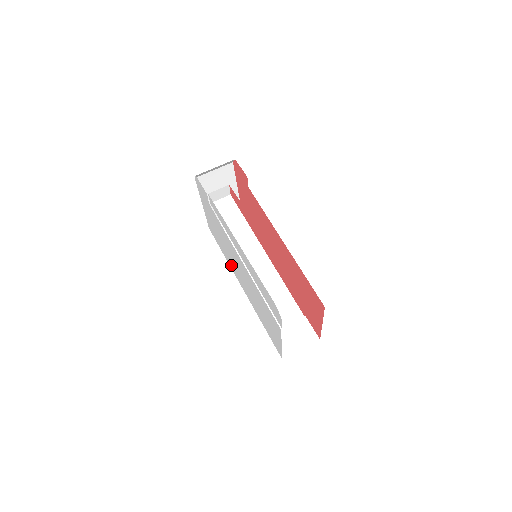
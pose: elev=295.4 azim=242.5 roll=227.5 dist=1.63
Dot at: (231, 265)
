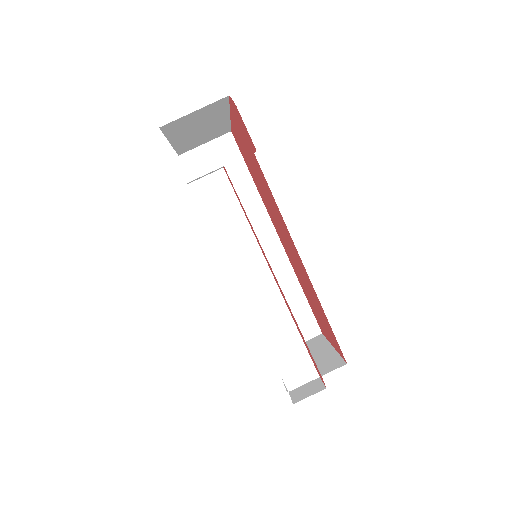
Dot at: occluded
